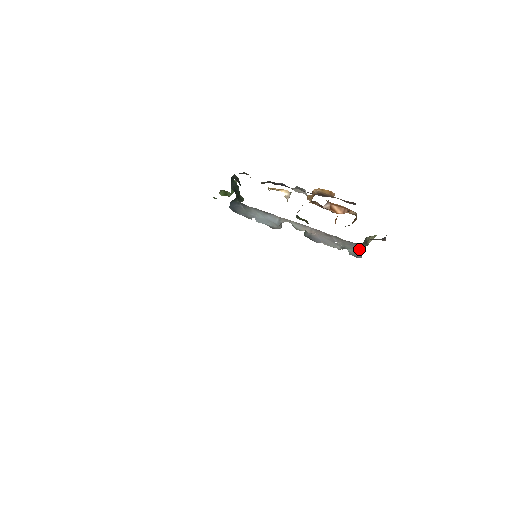
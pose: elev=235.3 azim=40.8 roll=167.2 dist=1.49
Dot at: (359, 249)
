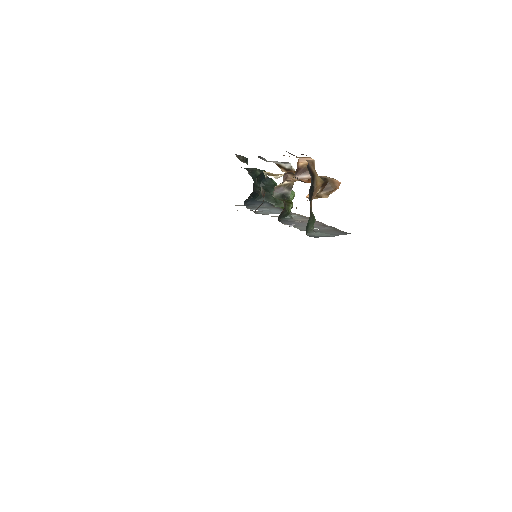
Dot at: occluded
